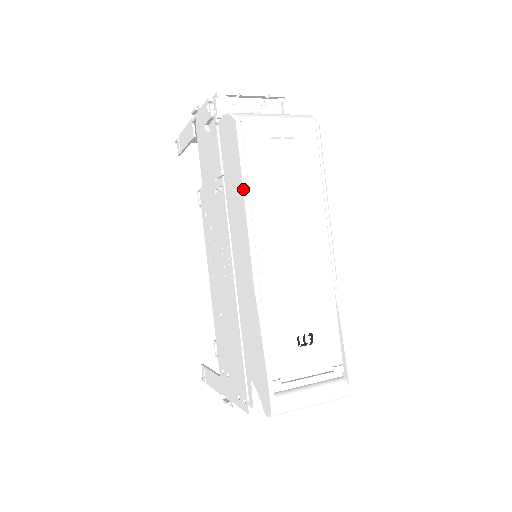
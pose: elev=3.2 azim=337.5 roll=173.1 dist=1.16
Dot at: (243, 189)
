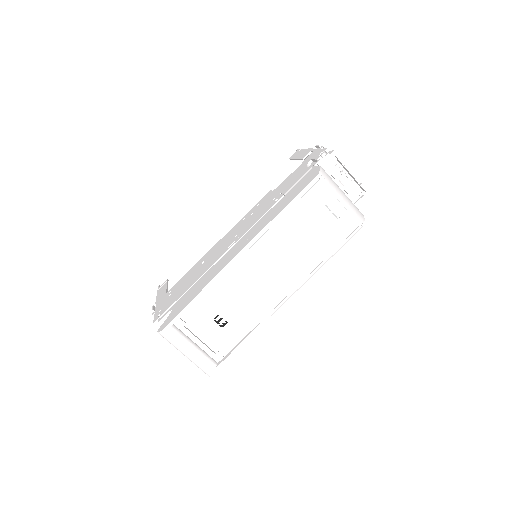
Dot at: (280, 212)
